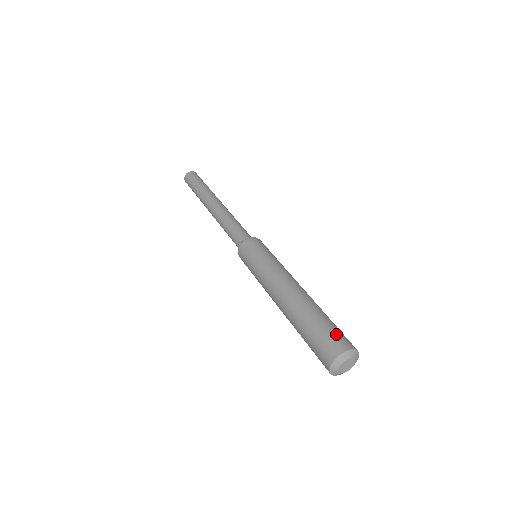
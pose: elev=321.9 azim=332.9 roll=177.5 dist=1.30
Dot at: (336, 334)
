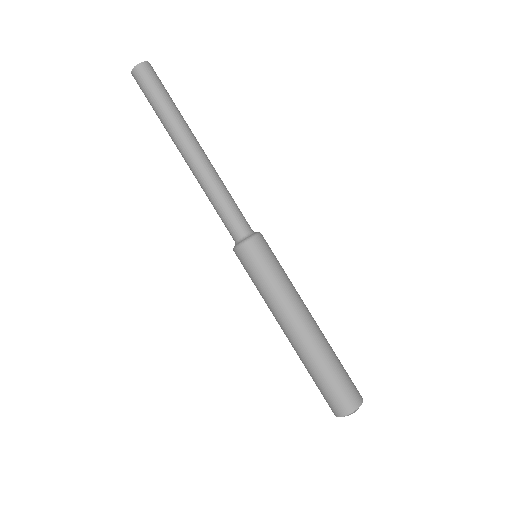
Dot at: (352, 384)
